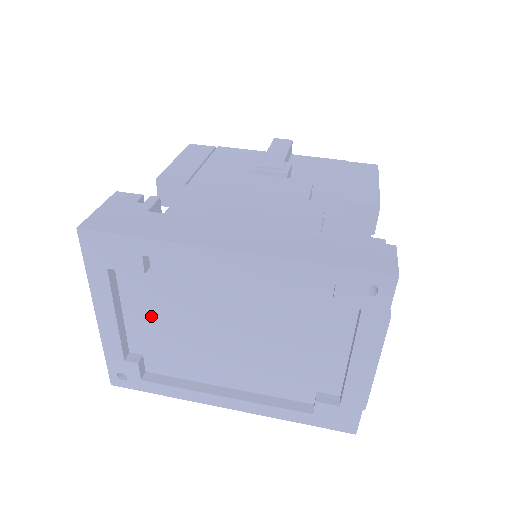
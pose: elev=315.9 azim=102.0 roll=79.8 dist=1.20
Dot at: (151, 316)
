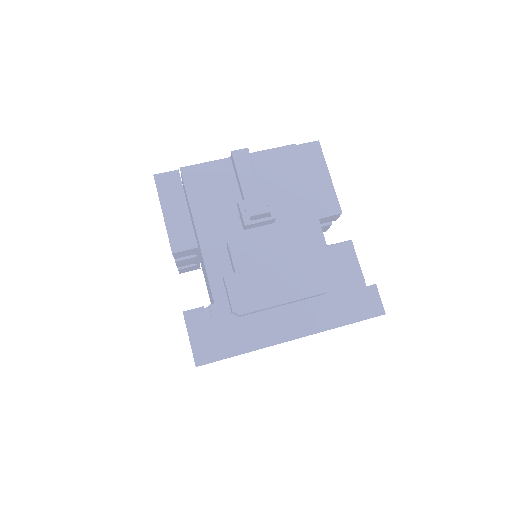
Dot at: occluded
